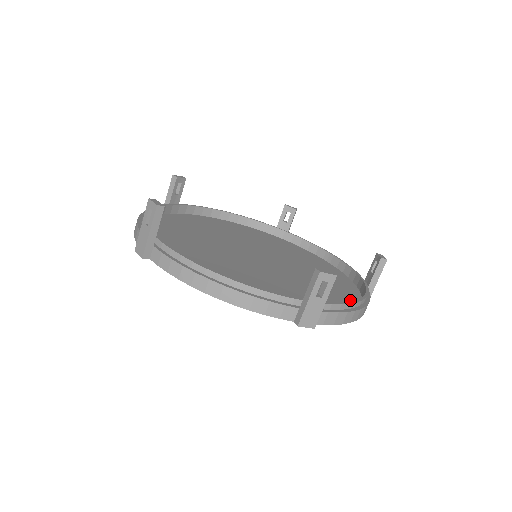
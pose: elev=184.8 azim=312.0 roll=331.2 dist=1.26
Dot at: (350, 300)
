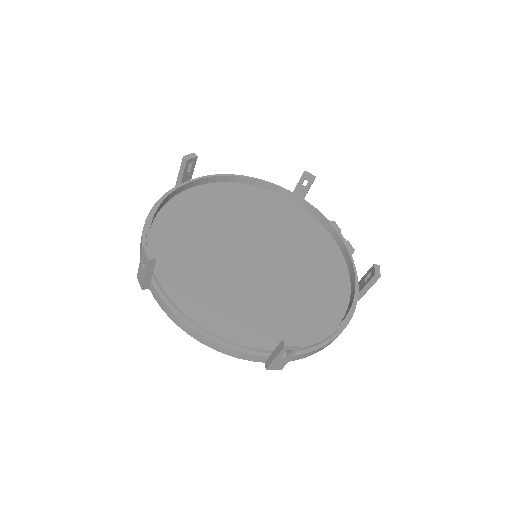
Dot at: (333, 317)
